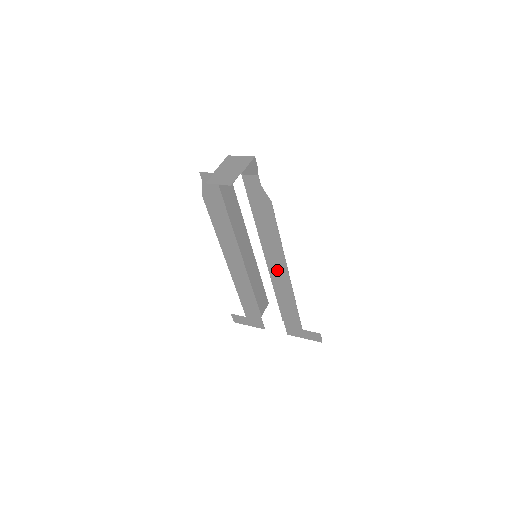
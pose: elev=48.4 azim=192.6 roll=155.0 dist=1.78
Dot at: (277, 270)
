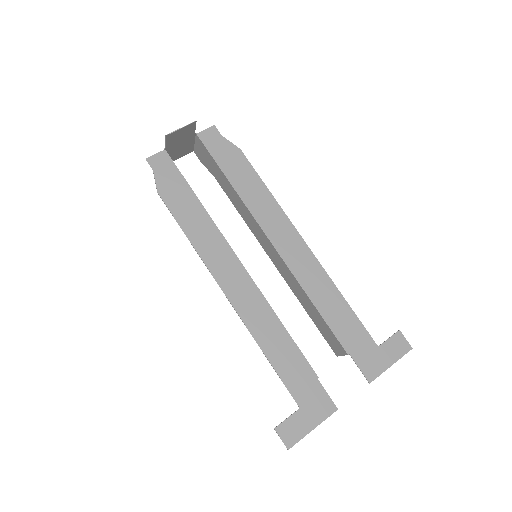
Dot at: (291, 249)
